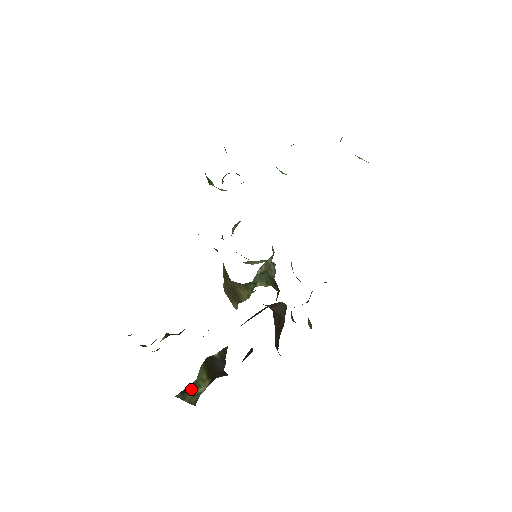
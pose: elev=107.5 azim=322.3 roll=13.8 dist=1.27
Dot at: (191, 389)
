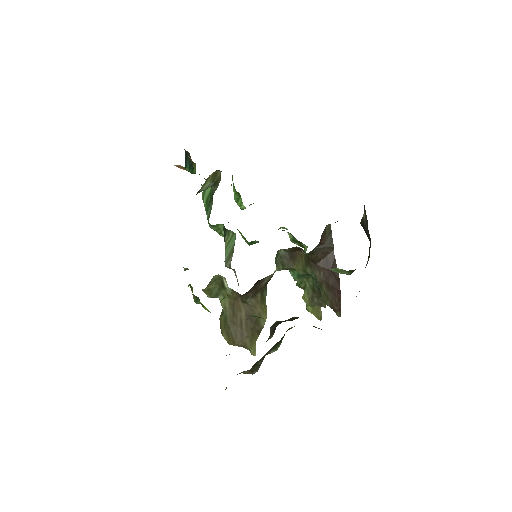
Dot at: occluded
